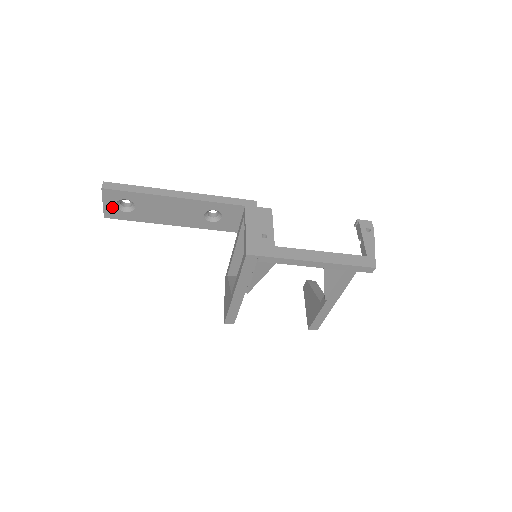
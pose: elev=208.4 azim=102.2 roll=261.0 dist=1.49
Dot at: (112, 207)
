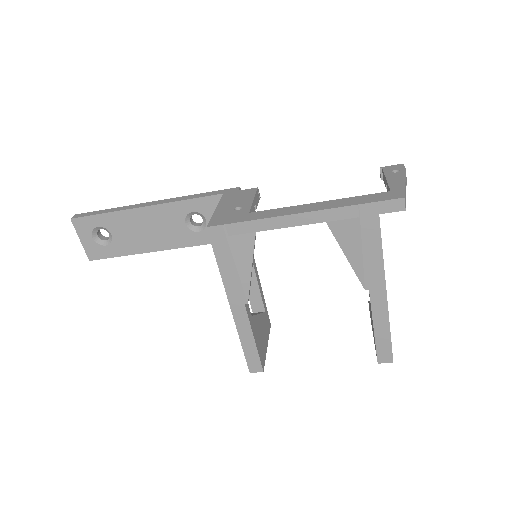
Dot at: (91, 243)
